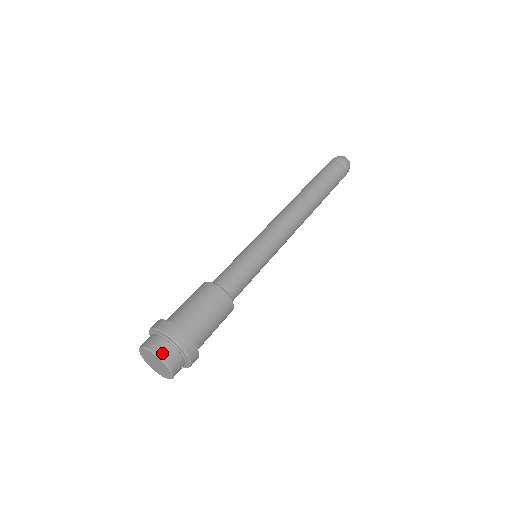
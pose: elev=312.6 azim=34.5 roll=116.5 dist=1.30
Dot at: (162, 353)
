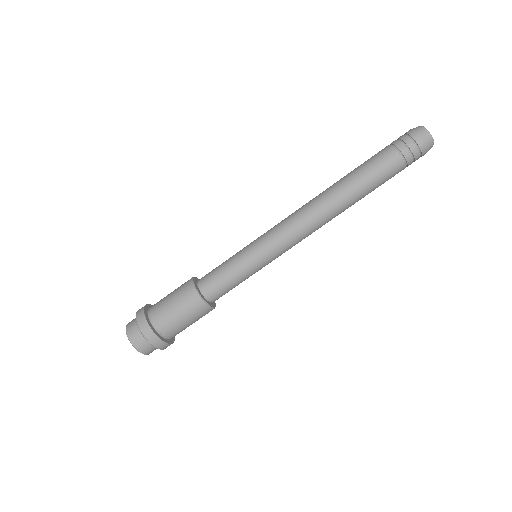
Dot at: (137, 345)
